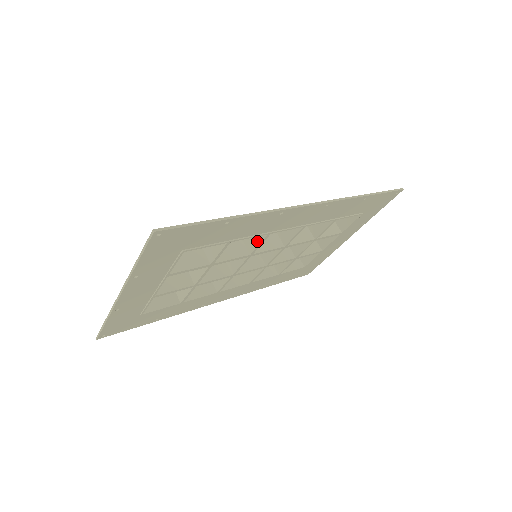
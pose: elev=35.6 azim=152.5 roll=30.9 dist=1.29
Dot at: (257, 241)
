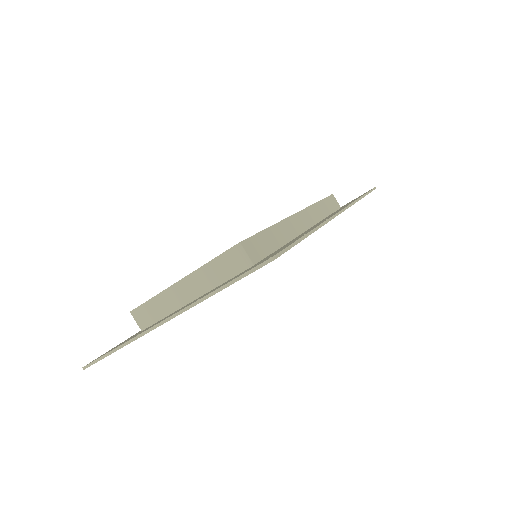
Dot at: occluded
